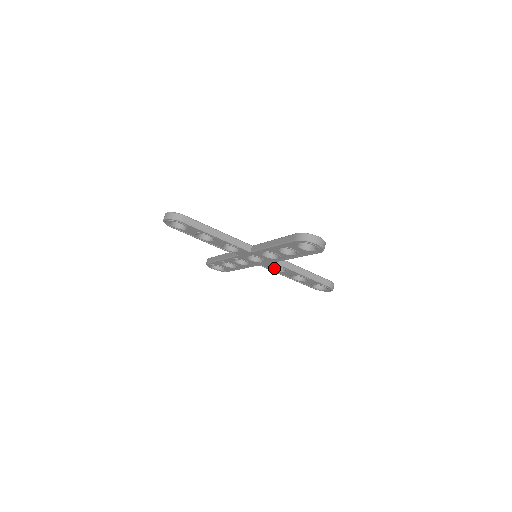
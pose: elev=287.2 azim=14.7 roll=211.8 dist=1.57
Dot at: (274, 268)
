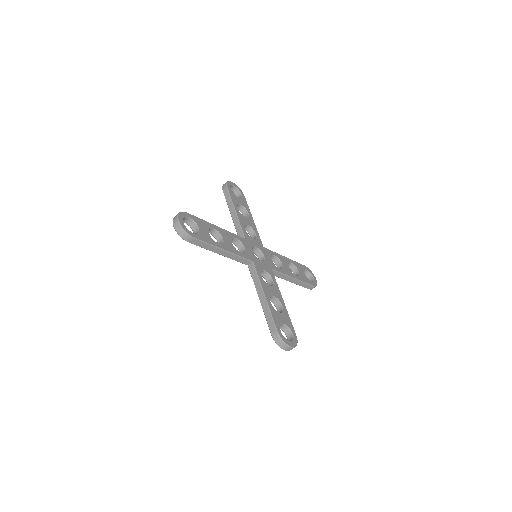
Dot at: (271, 258)
